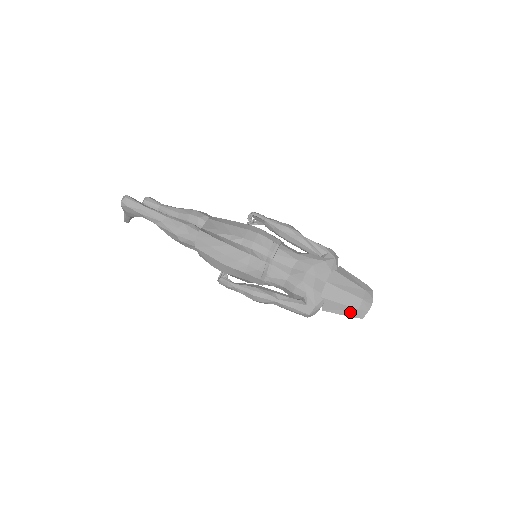
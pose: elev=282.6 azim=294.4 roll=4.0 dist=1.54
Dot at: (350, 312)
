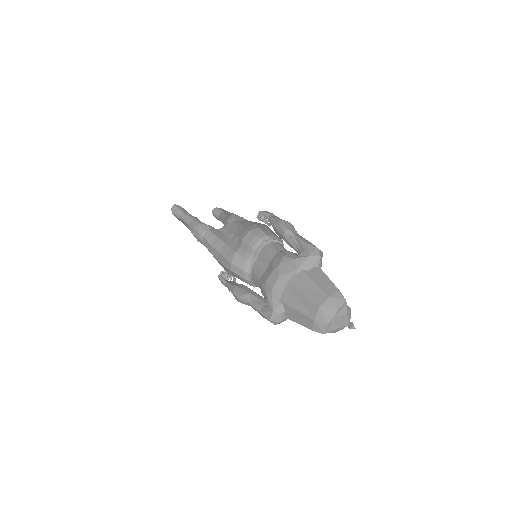
Dot at: (308, 323)
